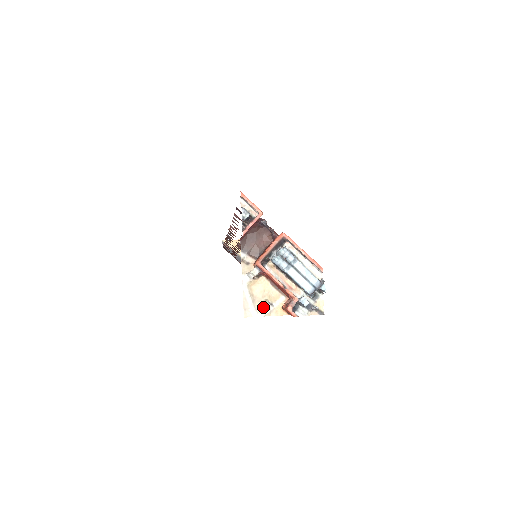
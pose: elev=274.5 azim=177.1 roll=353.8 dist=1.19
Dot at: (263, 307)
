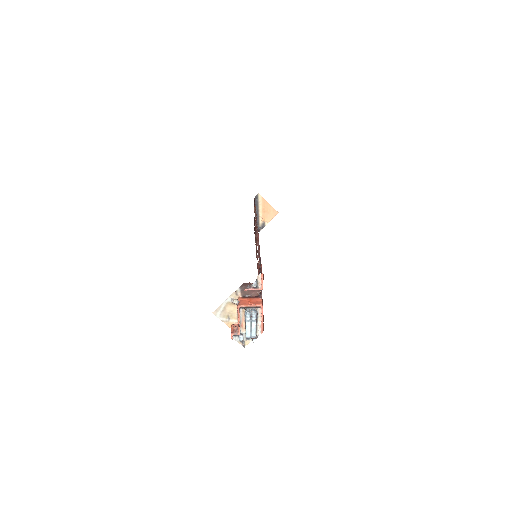
Dot at: (224, 316)
